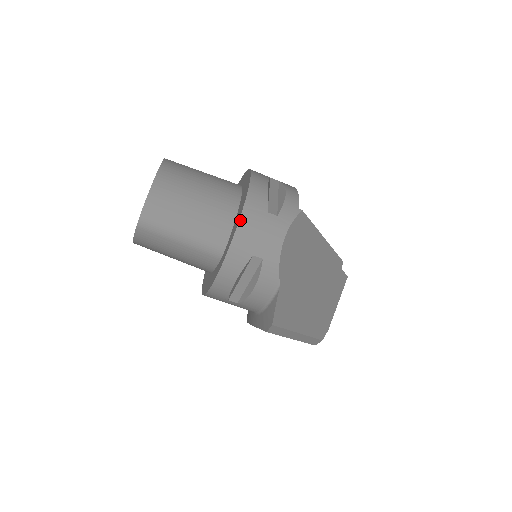
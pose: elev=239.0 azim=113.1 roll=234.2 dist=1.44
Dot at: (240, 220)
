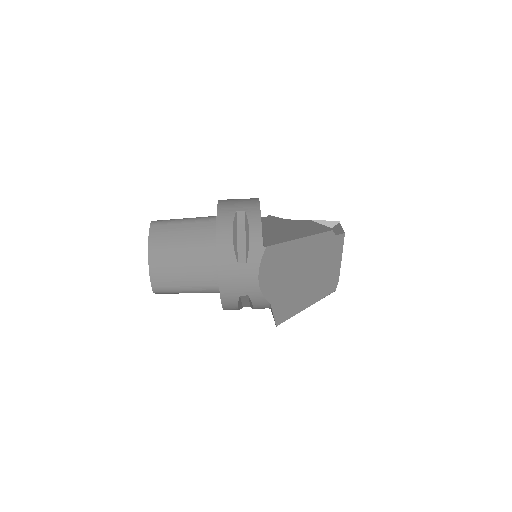
Dot at: (219, 278)
